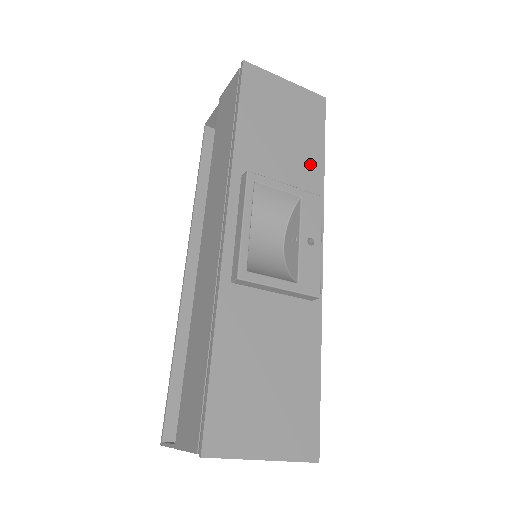
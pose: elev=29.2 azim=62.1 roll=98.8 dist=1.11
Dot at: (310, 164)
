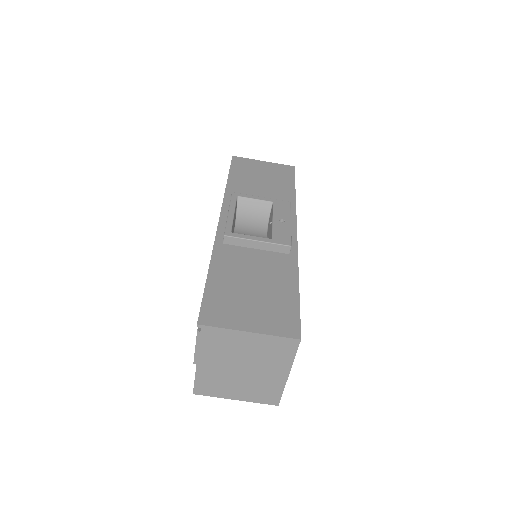
Dot at: (284, 193)
